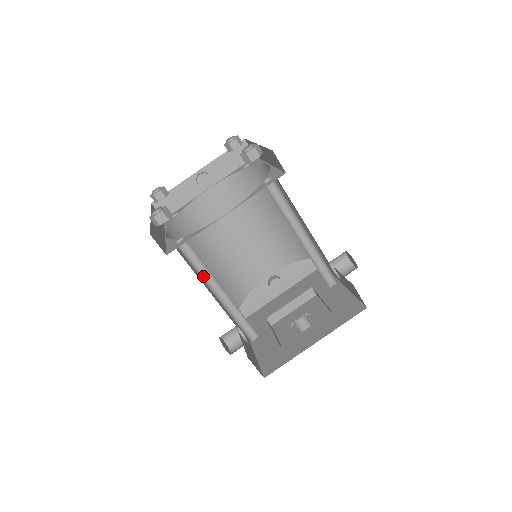
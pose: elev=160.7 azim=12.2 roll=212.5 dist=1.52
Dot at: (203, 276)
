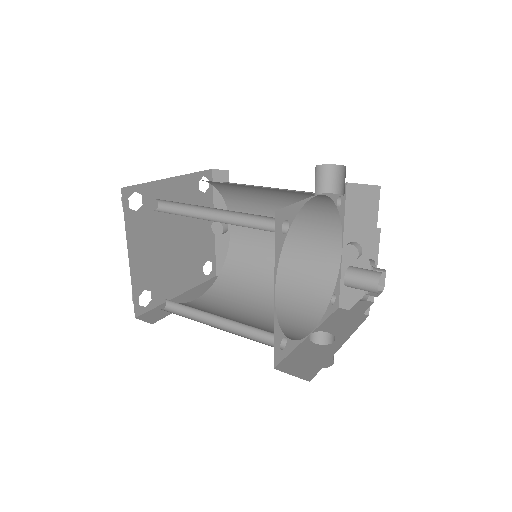
Dot at: (200, 317)
